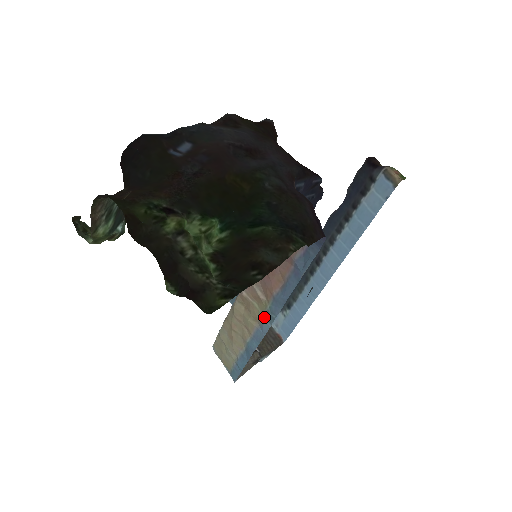
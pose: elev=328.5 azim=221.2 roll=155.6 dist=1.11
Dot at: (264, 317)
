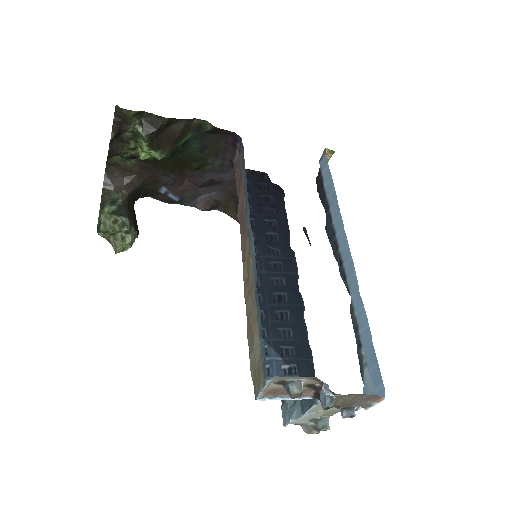
Dot at: (250, 245)
